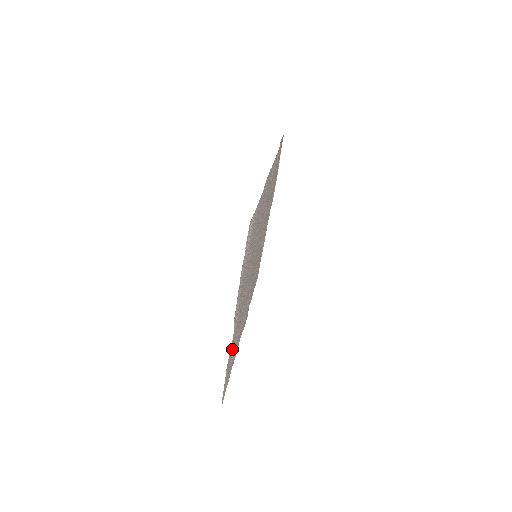
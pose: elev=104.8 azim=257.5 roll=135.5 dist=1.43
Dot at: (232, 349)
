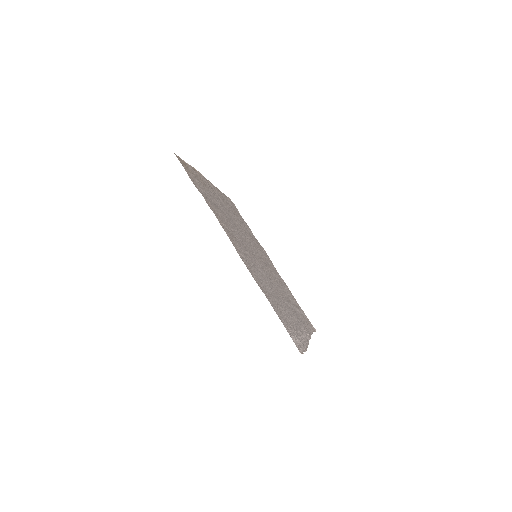
Dot at: (301, 318)
